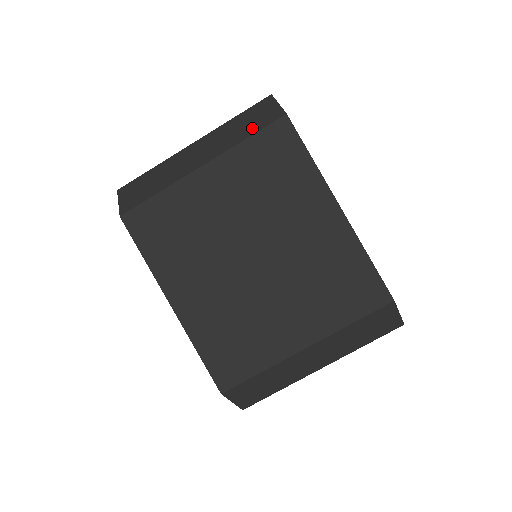
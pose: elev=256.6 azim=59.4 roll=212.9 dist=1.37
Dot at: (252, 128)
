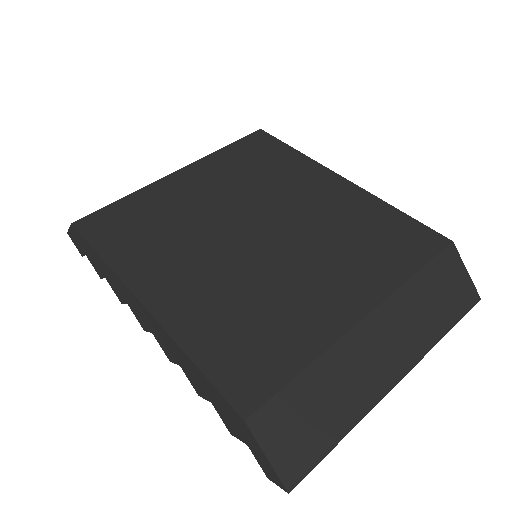
Dot at: occluded
